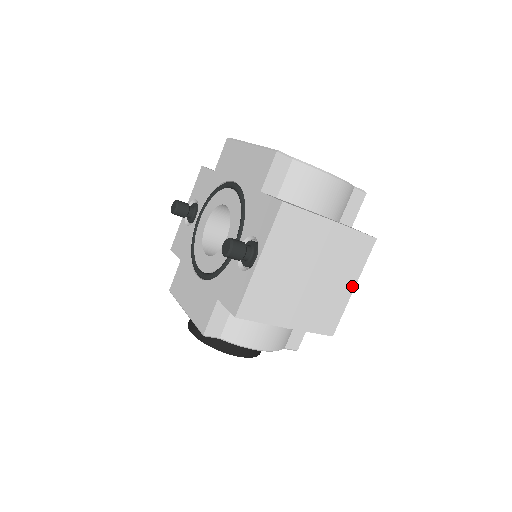
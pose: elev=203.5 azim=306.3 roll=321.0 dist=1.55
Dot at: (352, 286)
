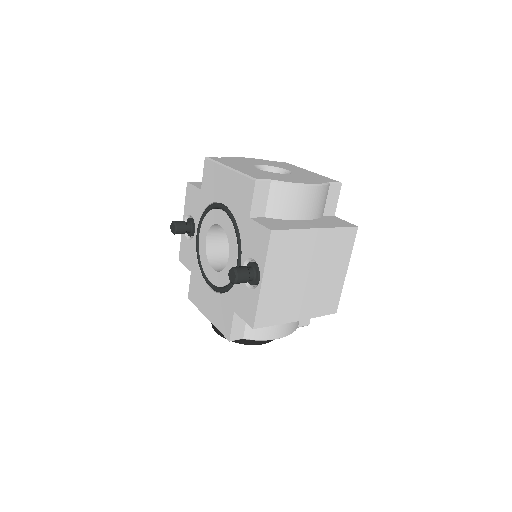
Dot at: (345, 270)
